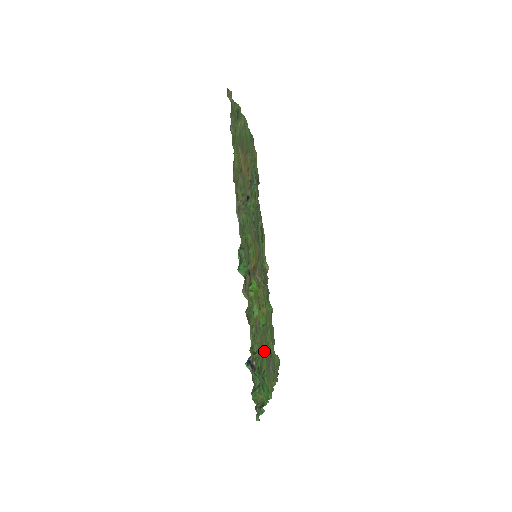
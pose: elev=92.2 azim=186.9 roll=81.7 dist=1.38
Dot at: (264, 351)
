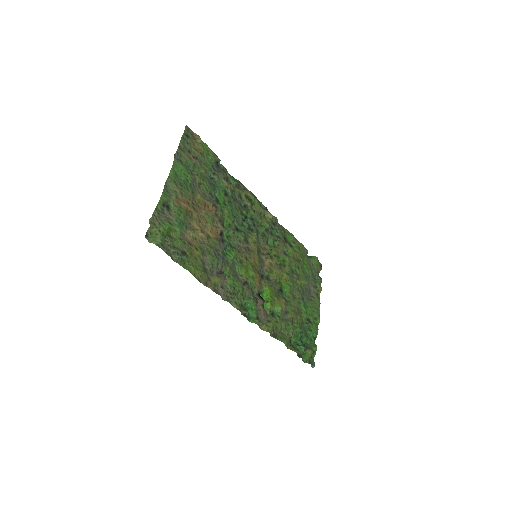
Dot at: (299, 303)
